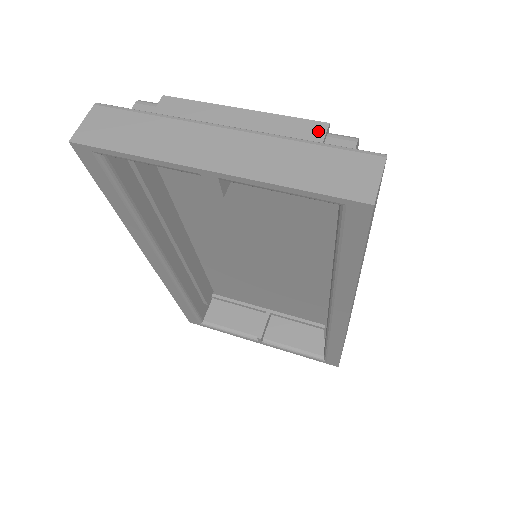
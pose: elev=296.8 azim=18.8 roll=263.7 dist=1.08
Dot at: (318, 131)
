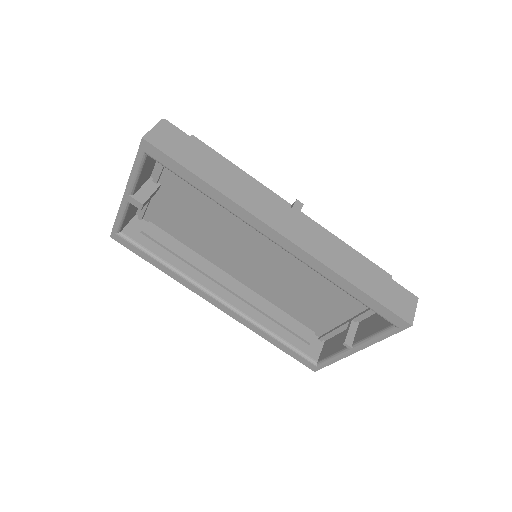
Dot at: occluded
